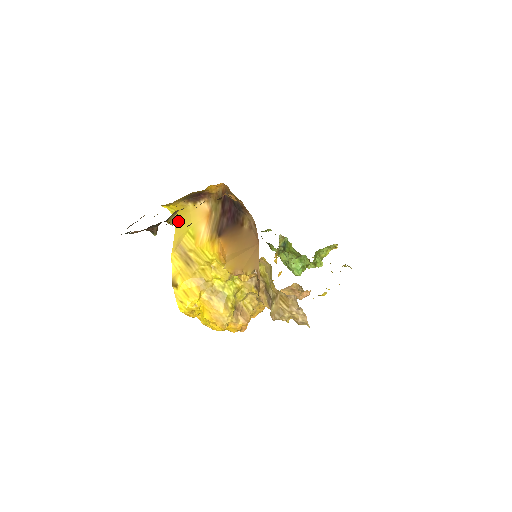
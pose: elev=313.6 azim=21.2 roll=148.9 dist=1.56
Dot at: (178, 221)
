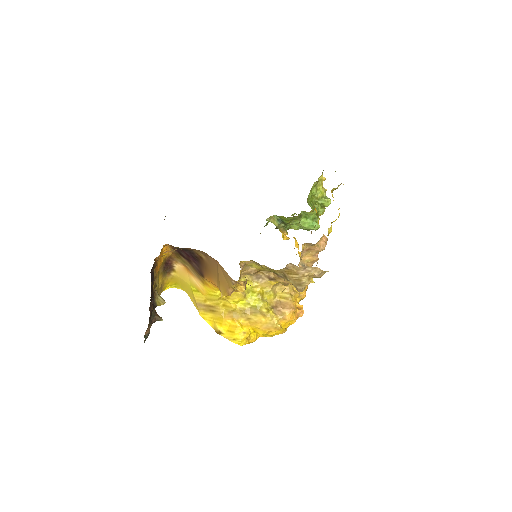
Dot at: (184, 289)
